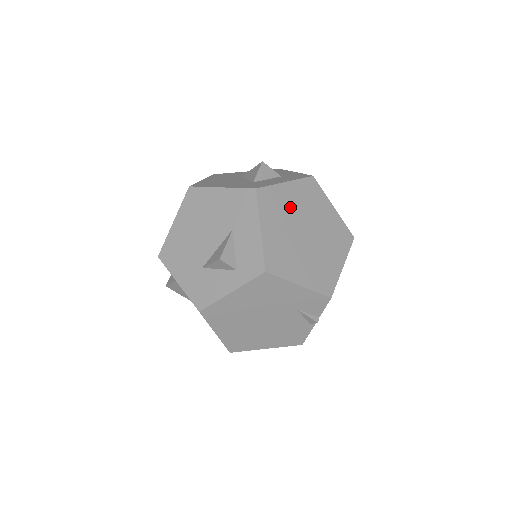
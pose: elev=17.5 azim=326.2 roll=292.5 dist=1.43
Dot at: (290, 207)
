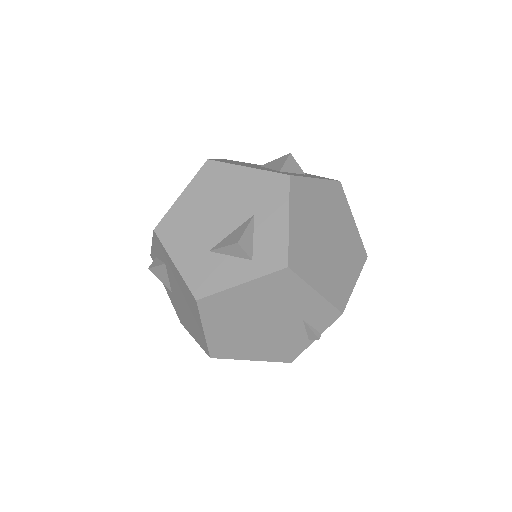
Dot at: (317, 206)
